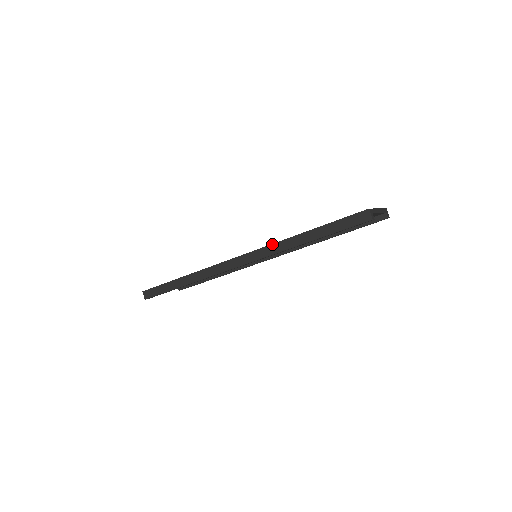
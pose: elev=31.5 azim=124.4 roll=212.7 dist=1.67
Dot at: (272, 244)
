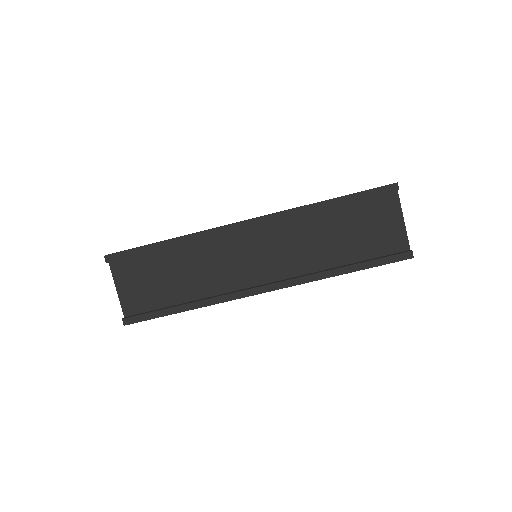
Dot at: occluded
